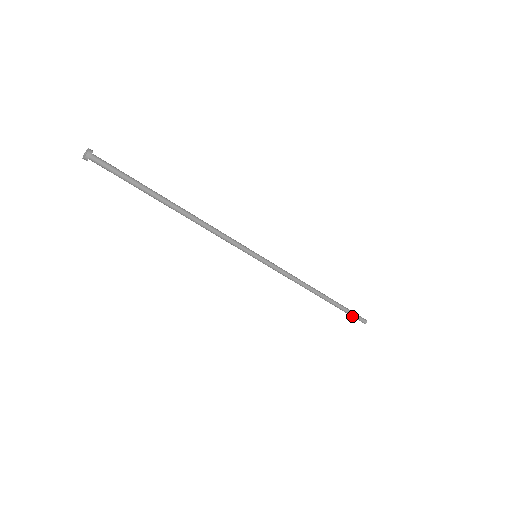
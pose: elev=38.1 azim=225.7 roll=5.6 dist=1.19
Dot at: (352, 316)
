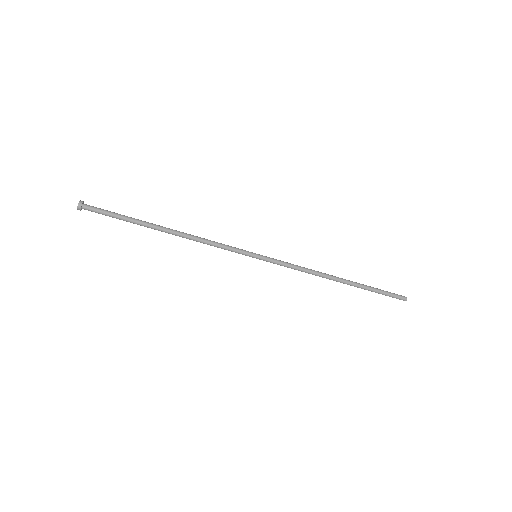
Dot at: (386, 295)
